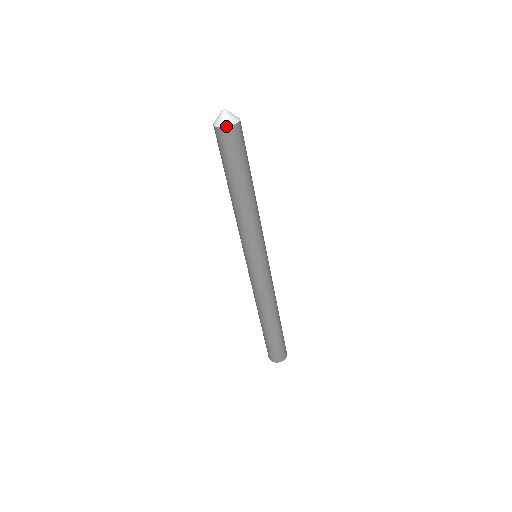
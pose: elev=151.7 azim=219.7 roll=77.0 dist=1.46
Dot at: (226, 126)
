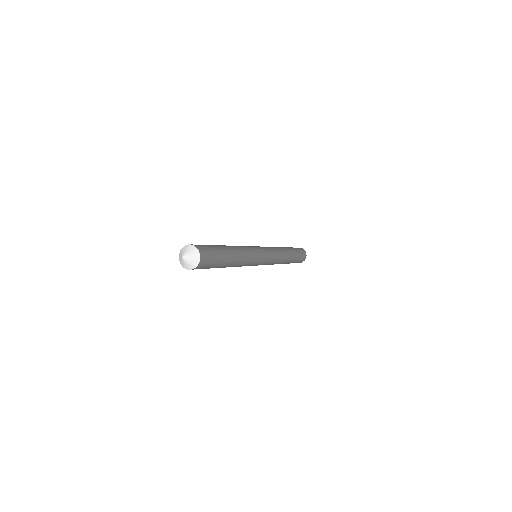
Dot at: occluded
